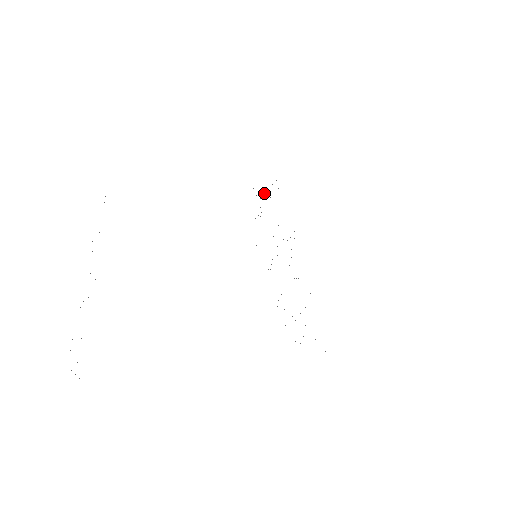
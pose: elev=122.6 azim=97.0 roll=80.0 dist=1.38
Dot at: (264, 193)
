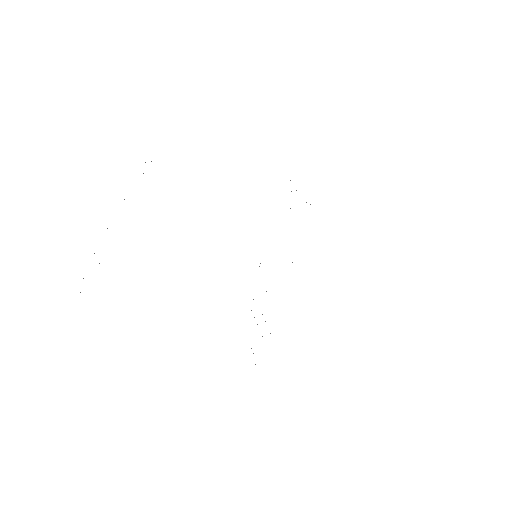
Dot at: occluded
